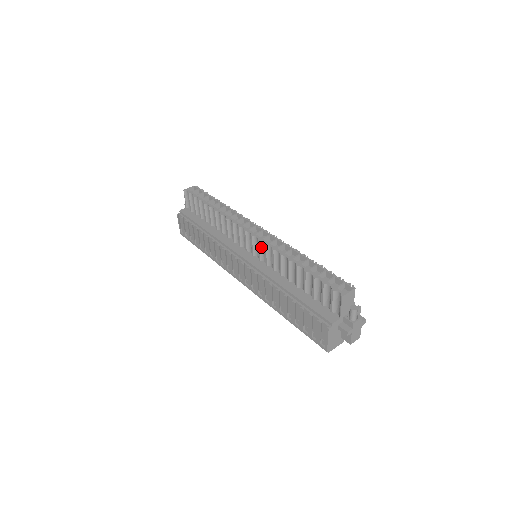
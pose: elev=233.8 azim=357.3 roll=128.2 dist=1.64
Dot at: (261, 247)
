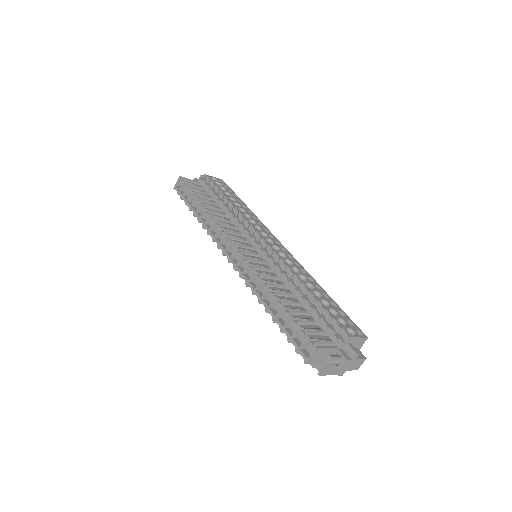
Dot at: occluded
